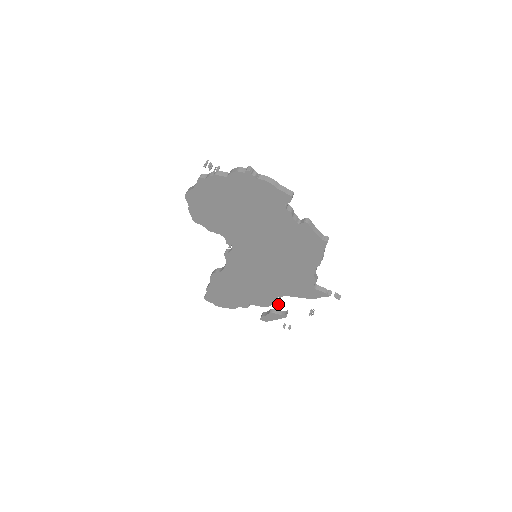
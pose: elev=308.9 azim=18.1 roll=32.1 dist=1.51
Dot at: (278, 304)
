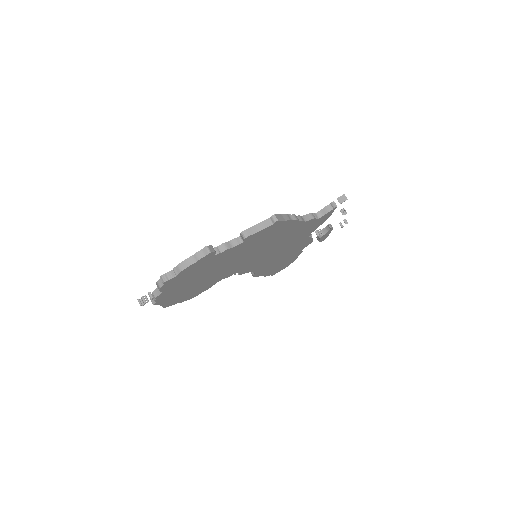
Dot at: (316, 232)
